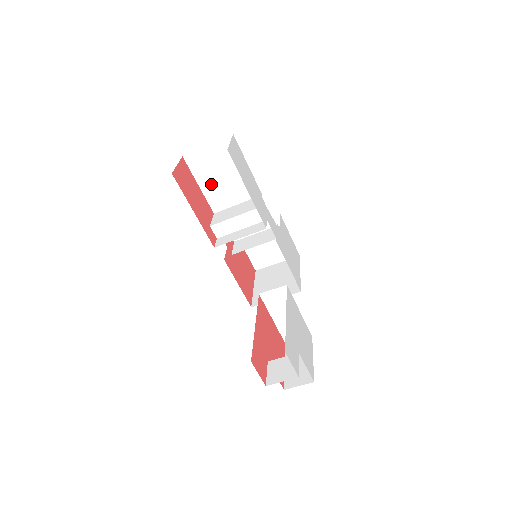
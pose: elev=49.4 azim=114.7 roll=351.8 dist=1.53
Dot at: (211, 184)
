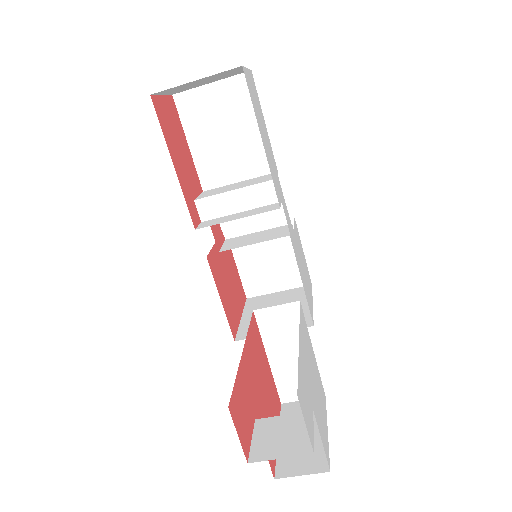
Dot at: (206, 144)
